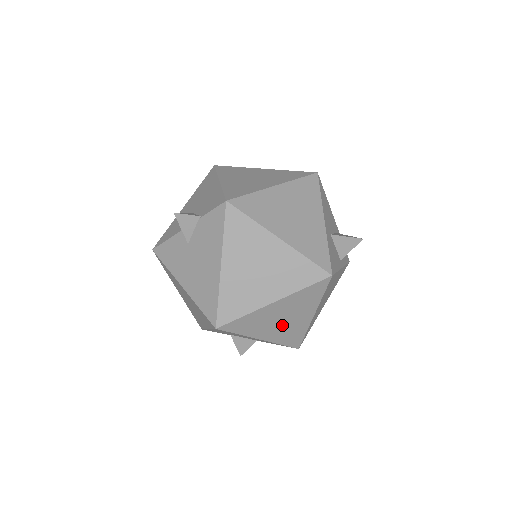
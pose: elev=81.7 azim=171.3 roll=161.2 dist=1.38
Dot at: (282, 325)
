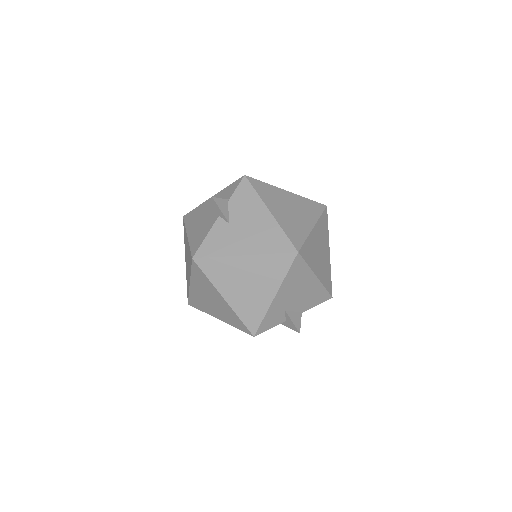
Dot at: (321, 259)
